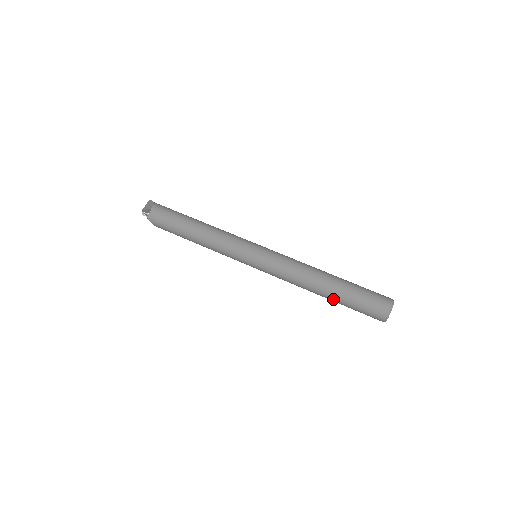
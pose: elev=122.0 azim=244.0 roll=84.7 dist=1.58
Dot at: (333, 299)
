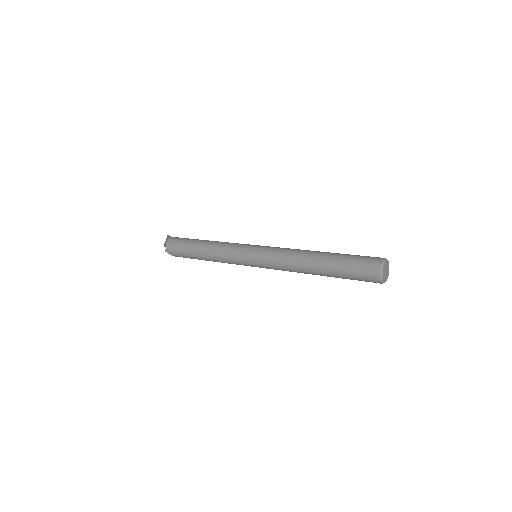
Dot at: (328, 275)
